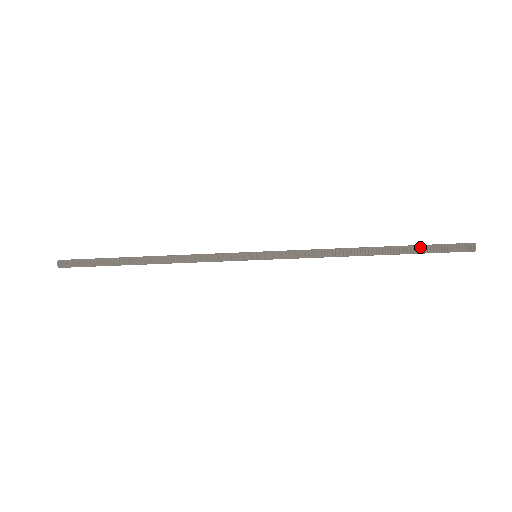
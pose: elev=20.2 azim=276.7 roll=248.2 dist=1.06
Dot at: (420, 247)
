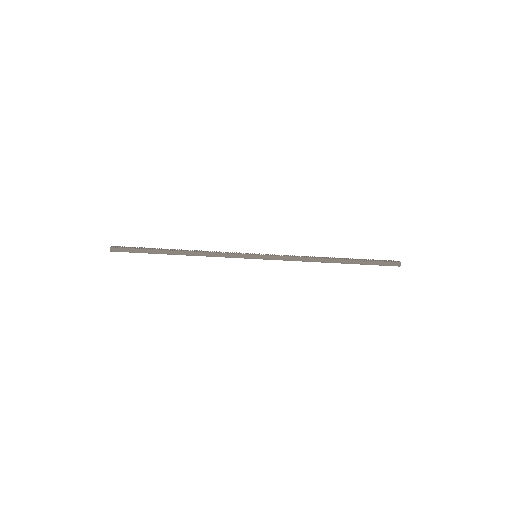
Dot at: (365, 259)
